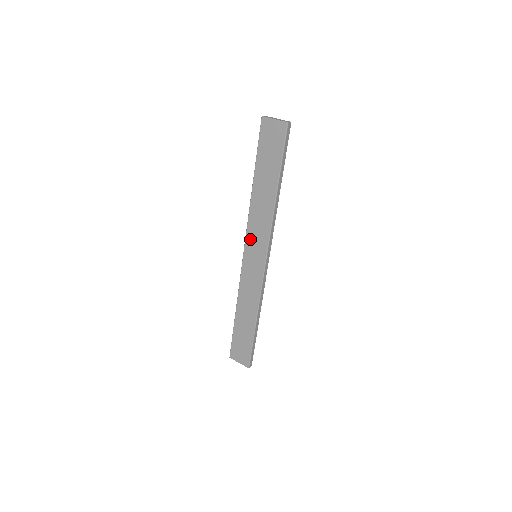
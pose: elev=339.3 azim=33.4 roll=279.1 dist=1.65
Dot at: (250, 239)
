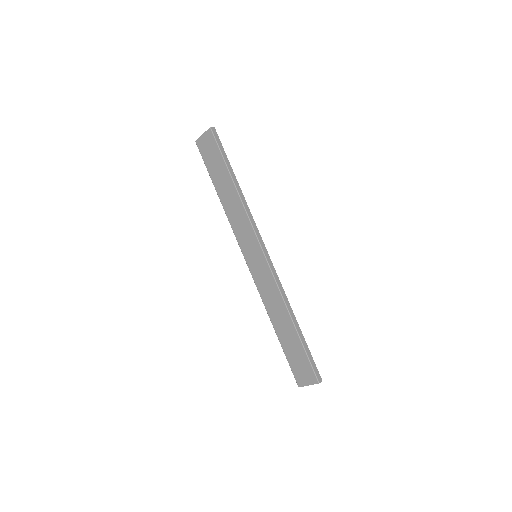
Dot at: (242, 244)
